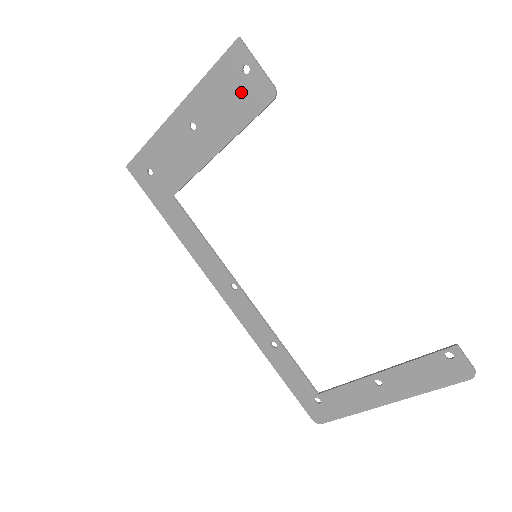
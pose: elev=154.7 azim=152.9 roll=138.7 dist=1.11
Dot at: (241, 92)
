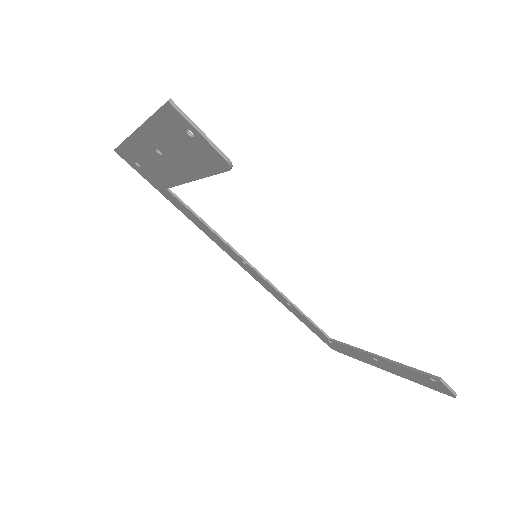
Dot at: (193, 149)
